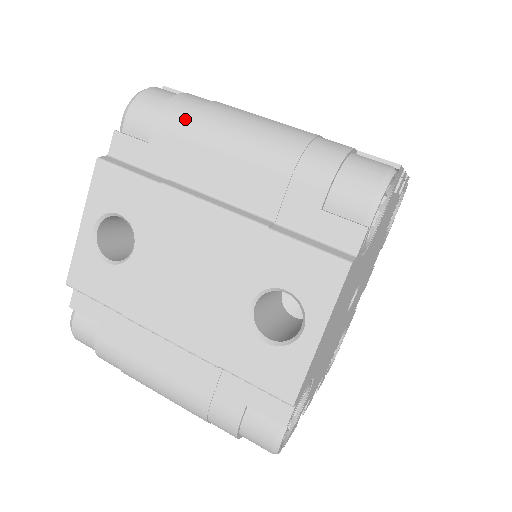
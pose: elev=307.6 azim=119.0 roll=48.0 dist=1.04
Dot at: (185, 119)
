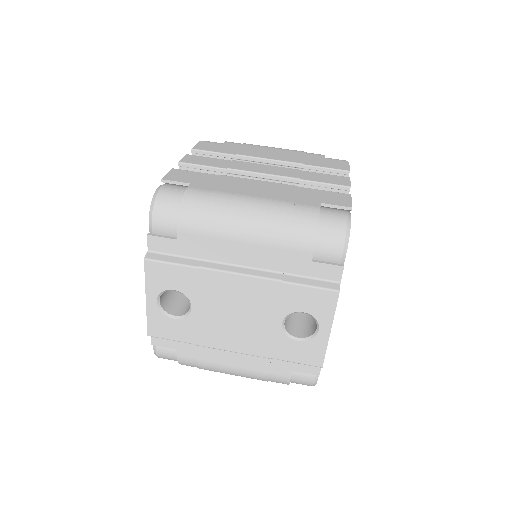
Dot at: (199, 219)
